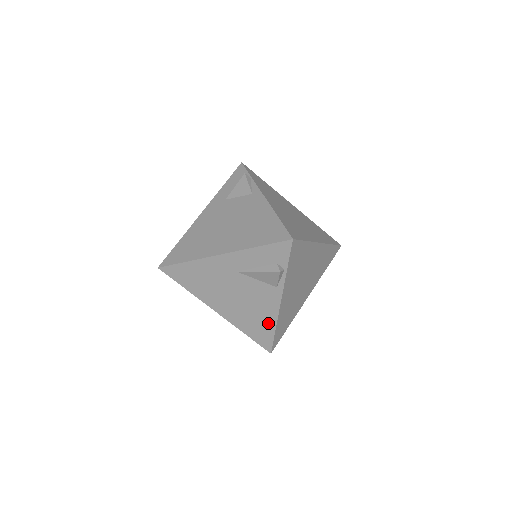
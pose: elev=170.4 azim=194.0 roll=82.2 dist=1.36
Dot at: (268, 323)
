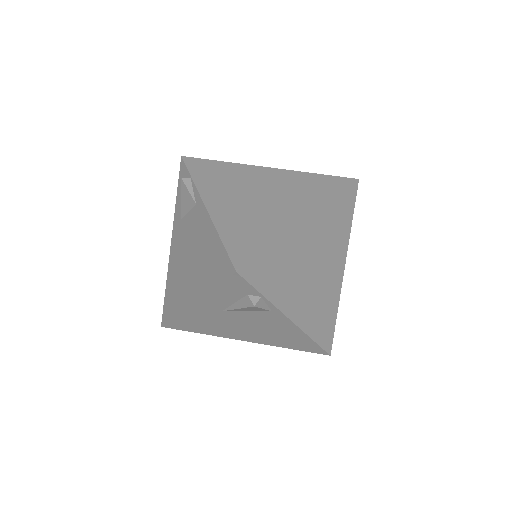
Dot at: (299, 337)
